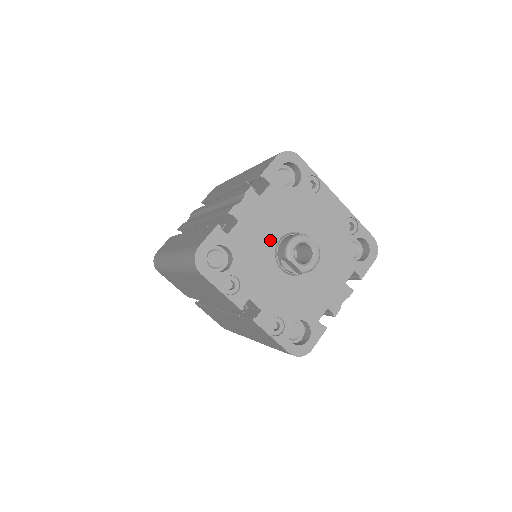
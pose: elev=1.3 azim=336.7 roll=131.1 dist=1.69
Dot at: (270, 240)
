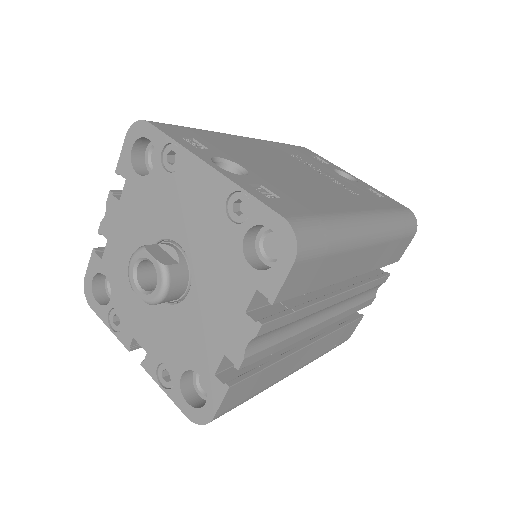
Dot at: occluded
